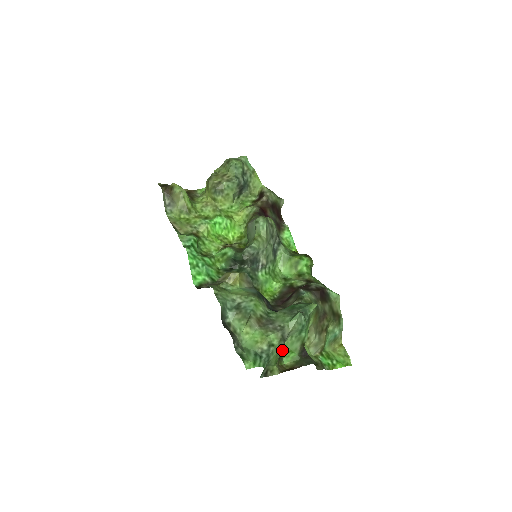
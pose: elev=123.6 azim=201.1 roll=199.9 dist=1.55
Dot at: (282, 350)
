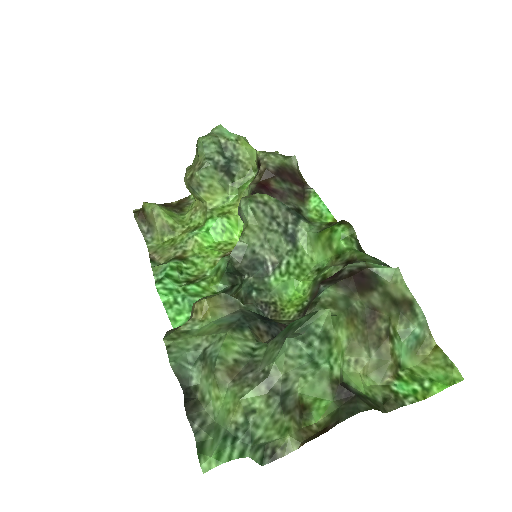
Dot at: (300, 402)
